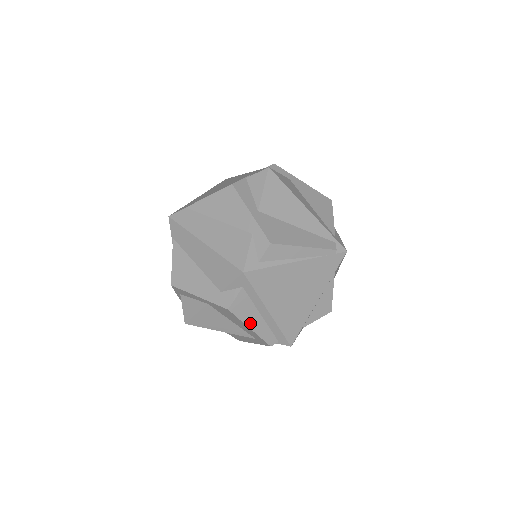
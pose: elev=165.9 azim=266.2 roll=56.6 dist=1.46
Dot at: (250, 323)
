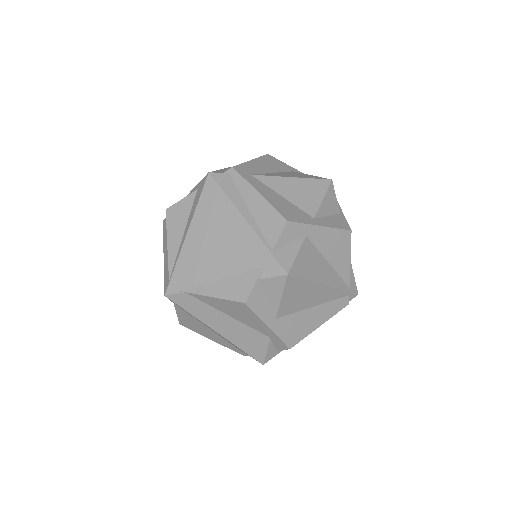
Dot at: occluded
